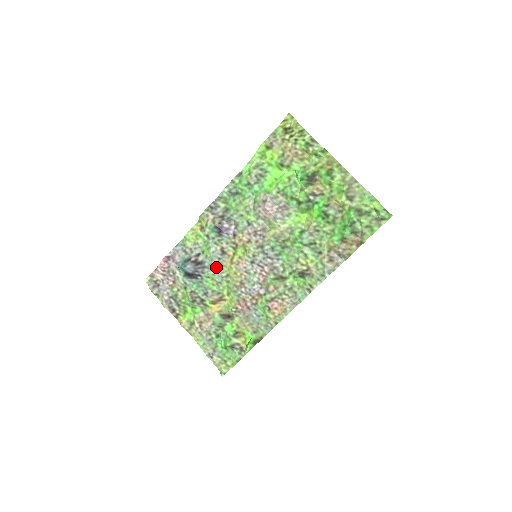
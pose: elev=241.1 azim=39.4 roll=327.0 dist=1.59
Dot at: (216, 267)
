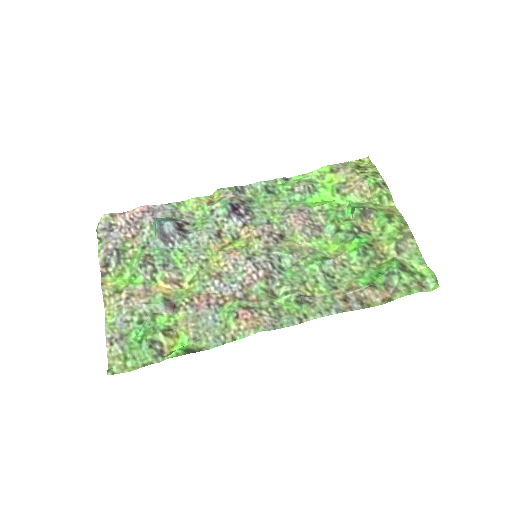
Dot at: (199, 245)
